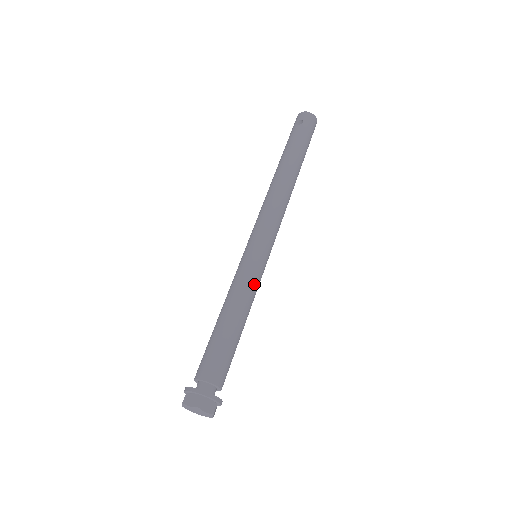
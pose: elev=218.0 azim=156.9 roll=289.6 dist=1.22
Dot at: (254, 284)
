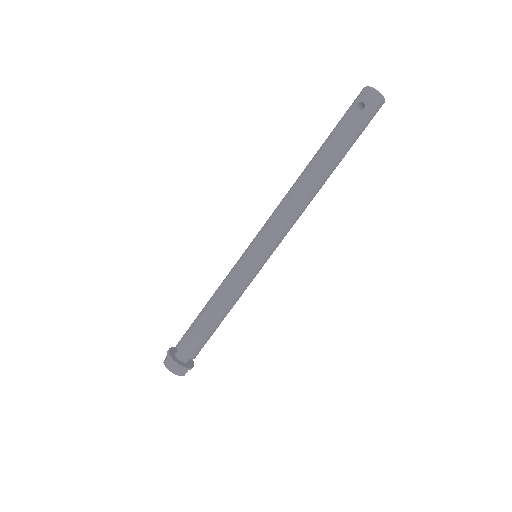
Dot at: (244, 288)
